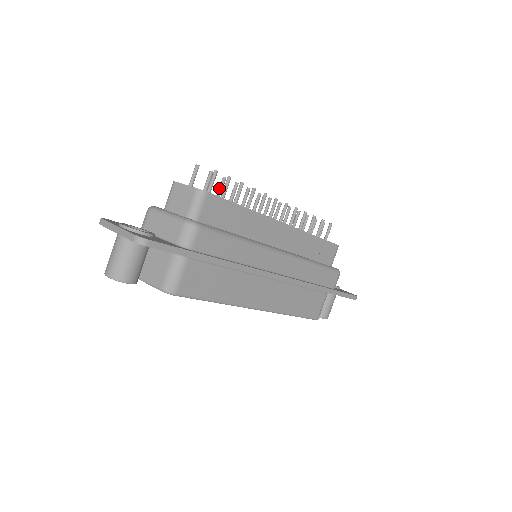
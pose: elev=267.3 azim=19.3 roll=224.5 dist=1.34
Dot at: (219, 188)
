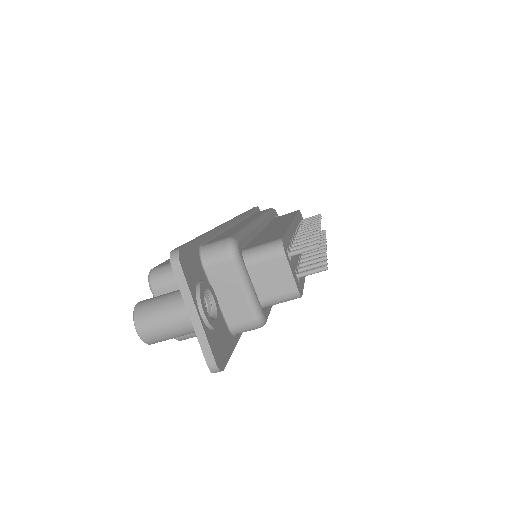
Dot at: occluded
